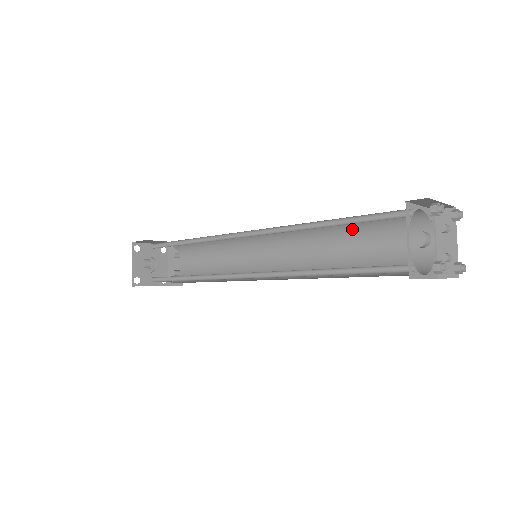
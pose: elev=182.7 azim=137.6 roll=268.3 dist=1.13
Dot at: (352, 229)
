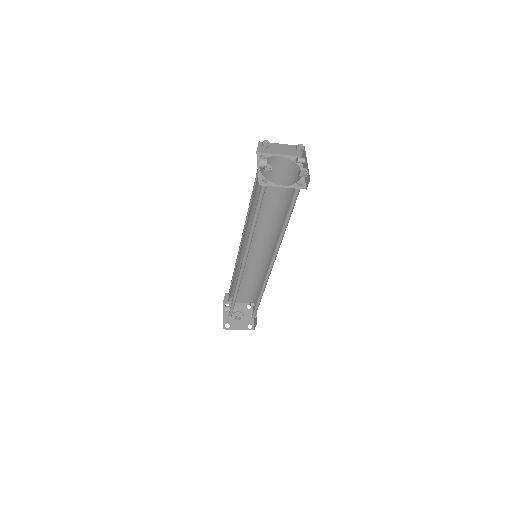
Dot at: (281, 201)
